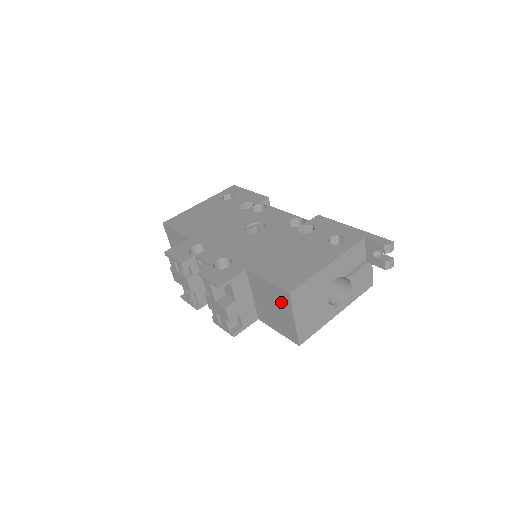
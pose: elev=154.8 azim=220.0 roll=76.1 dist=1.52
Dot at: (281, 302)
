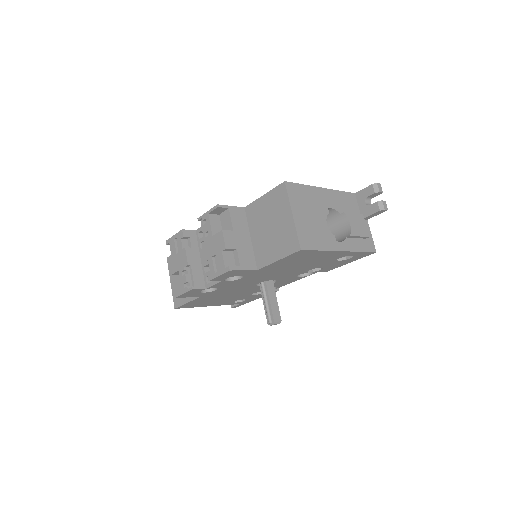
Dot at: (278, 206)
